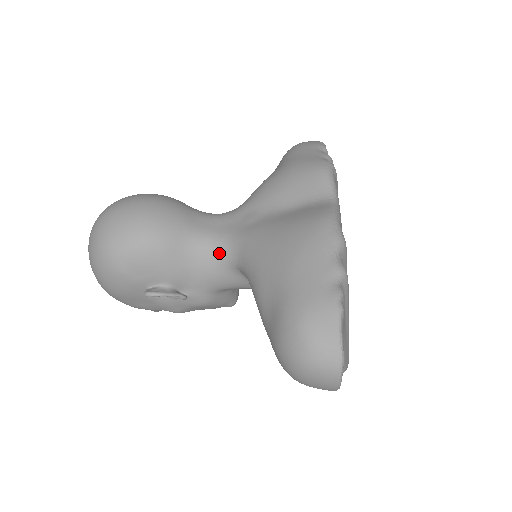
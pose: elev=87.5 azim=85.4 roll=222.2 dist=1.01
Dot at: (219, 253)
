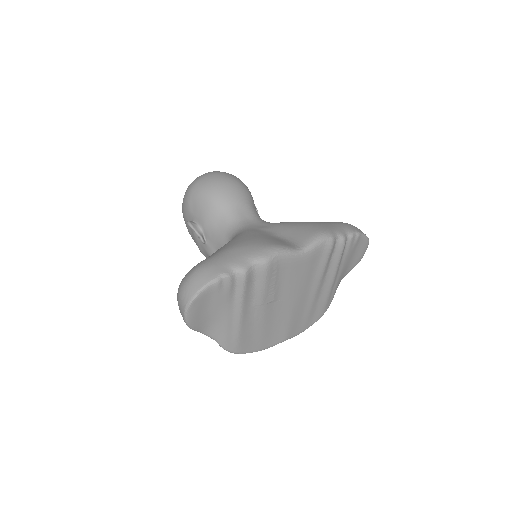
Dot at: (232, 231)
